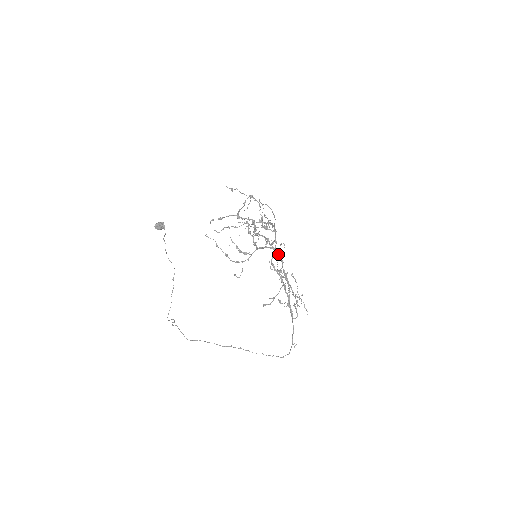
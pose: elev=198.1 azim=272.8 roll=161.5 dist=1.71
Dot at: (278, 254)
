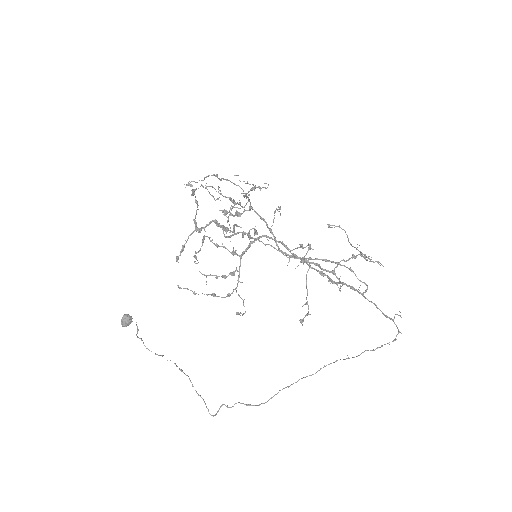
Dot at: occluded
